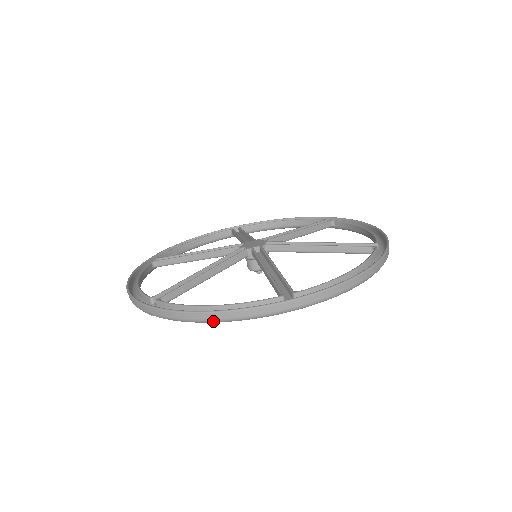
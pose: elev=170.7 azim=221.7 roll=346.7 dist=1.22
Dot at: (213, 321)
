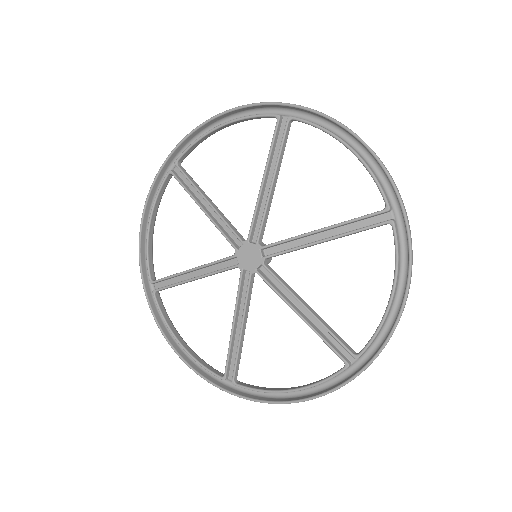
Dot at: occluded
